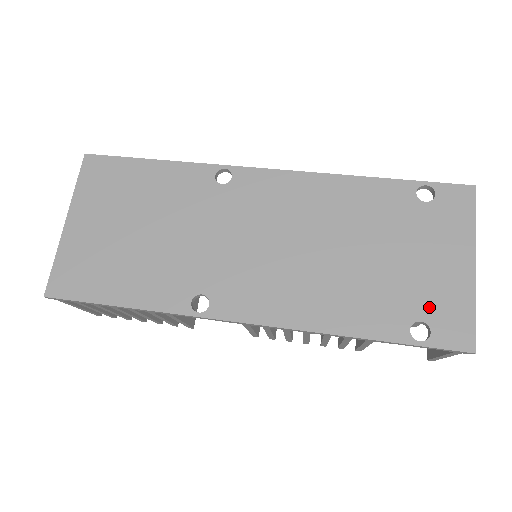
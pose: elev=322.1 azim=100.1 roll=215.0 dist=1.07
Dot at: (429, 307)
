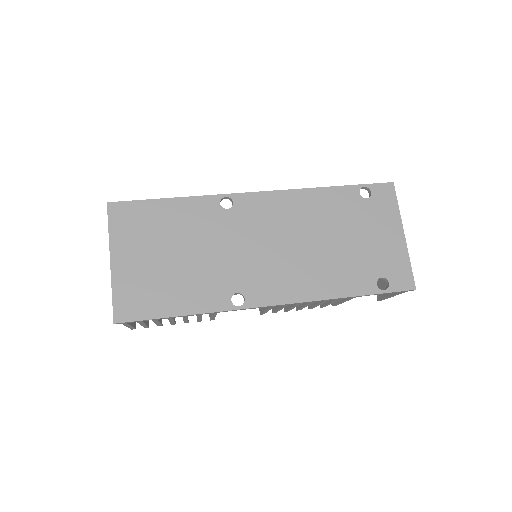
Dot at: (384, 267)
